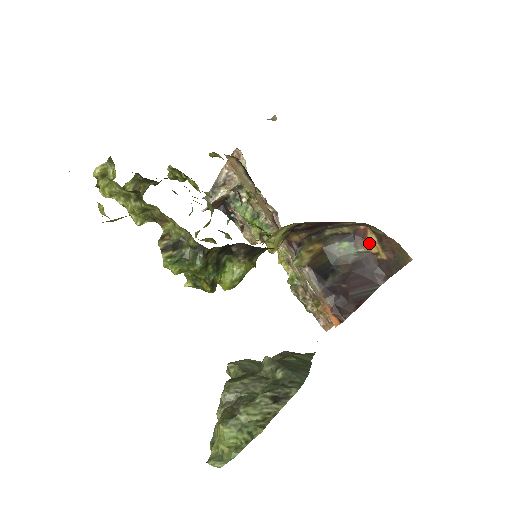
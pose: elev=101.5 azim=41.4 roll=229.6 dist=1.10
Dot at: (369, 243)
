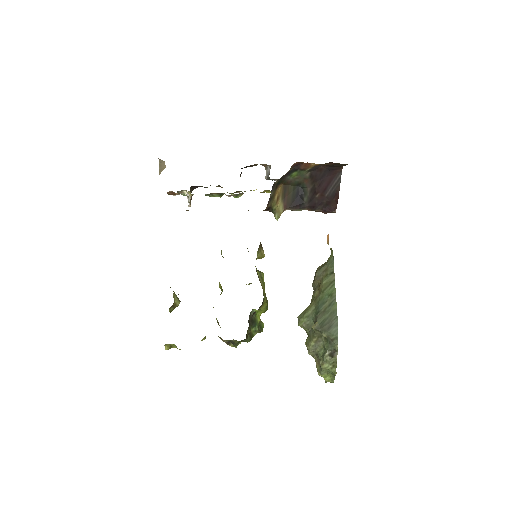
Dot at: (309, 163)
